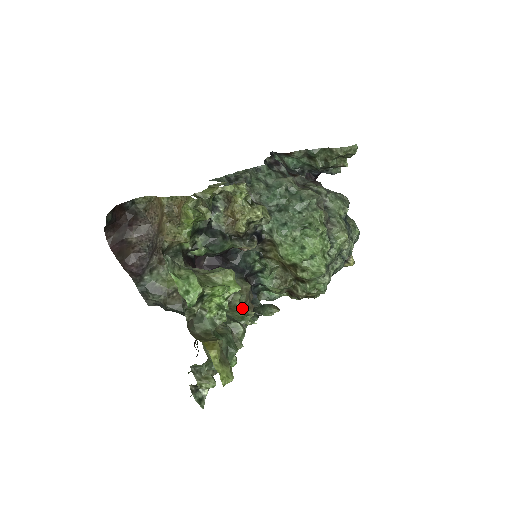
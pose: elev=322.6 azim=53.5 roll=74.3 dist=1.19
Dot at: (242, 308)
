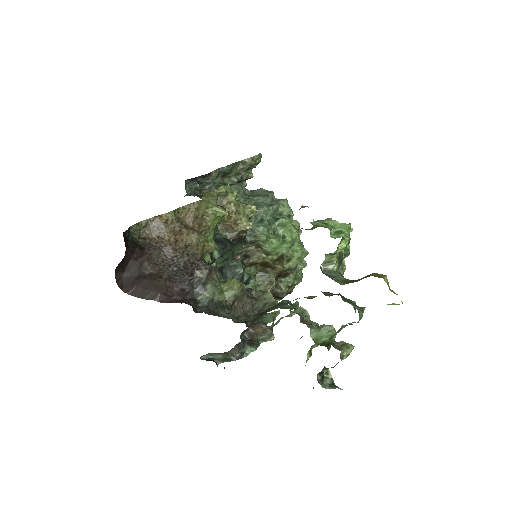
Dot at: occluded
